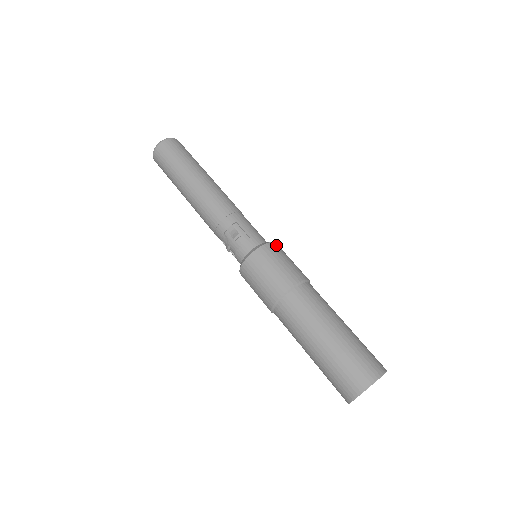
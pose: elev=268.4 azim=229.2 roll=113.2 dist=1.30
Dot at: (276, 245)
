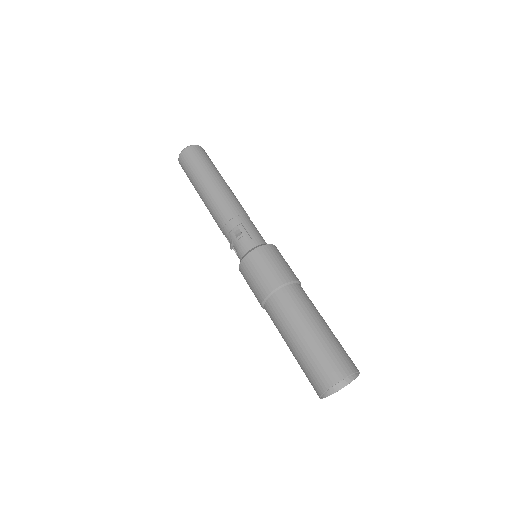
Dot at: (274, 247)
